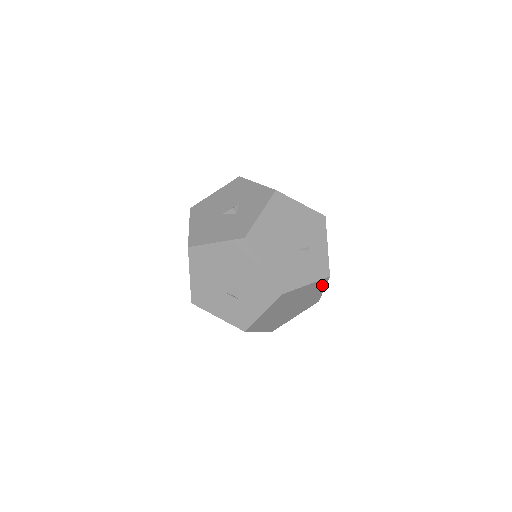
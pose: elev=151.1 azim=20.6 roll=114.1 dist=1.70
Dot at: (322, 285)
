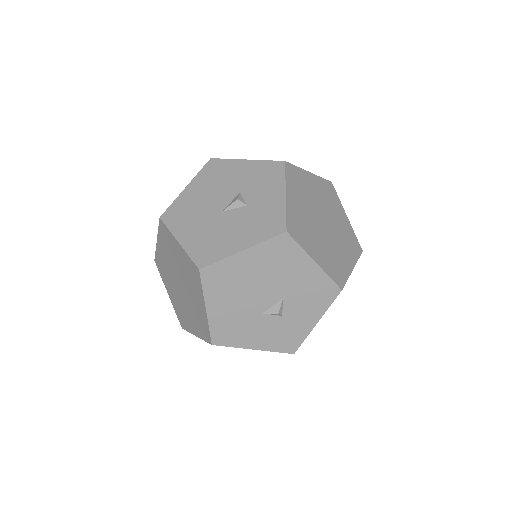
Dot at: occluded
